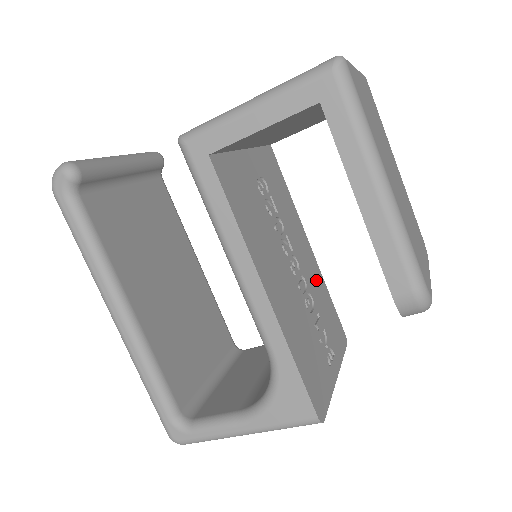
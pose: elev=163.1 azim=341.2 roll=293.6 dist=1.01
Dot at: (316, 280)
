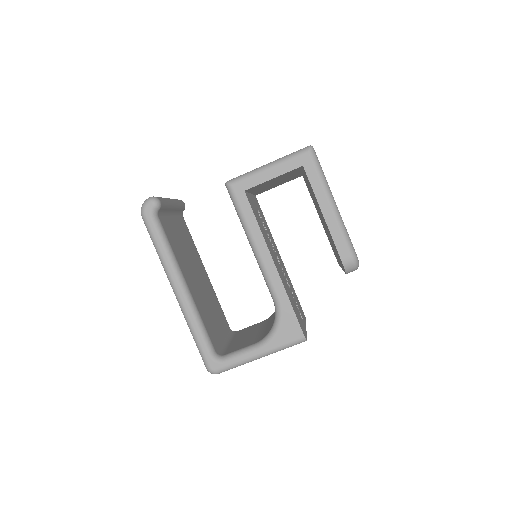
Dot at: (287, 275)
